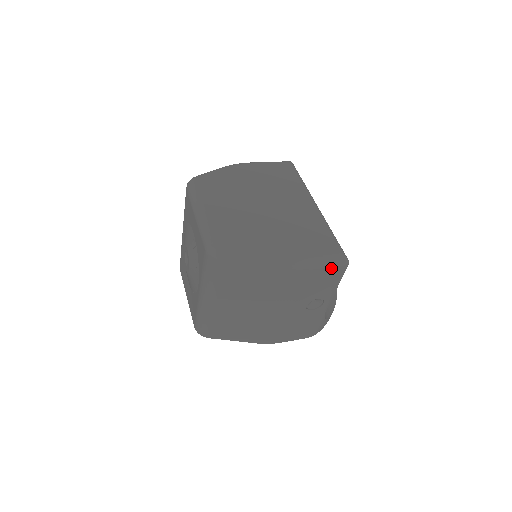
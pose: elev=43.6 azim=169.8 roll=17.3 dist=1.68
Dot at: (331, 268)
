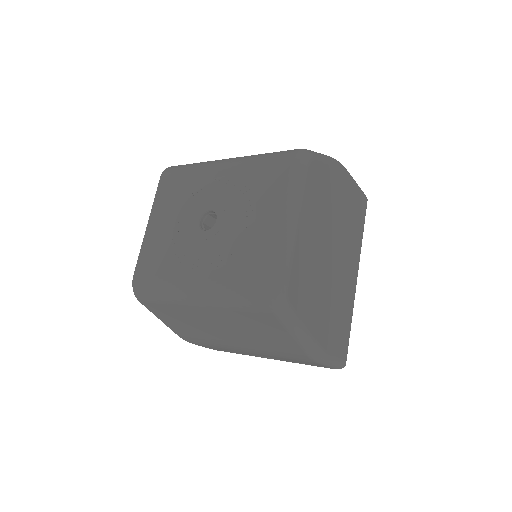
Dot at: (328, 367)
